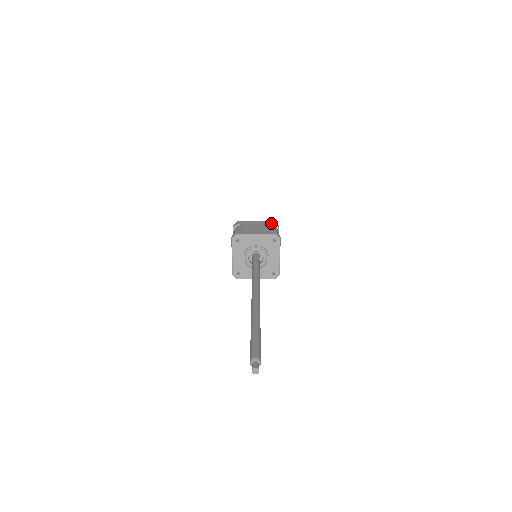
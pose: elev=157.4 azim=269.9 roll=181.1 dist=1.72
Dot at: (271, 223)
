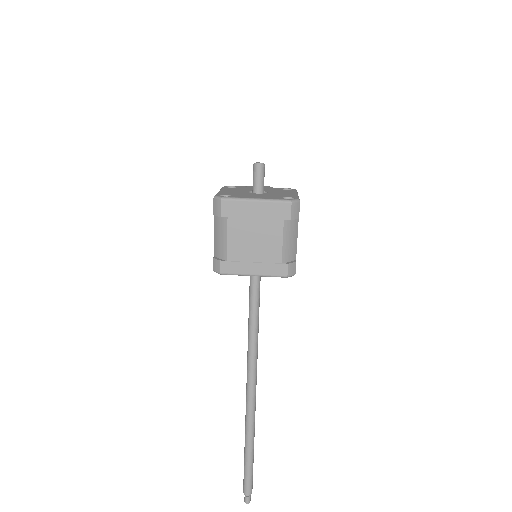
Dot at: (284, 219)
